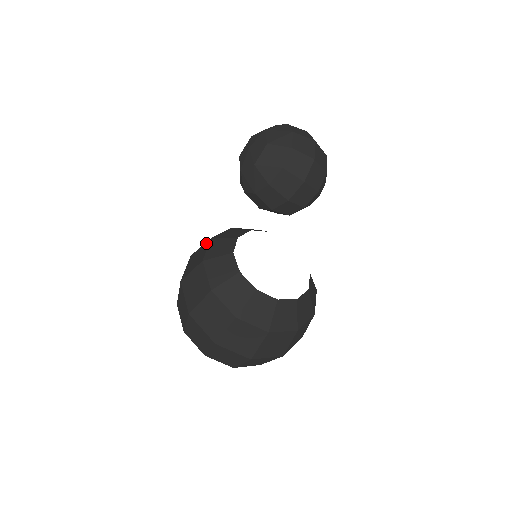
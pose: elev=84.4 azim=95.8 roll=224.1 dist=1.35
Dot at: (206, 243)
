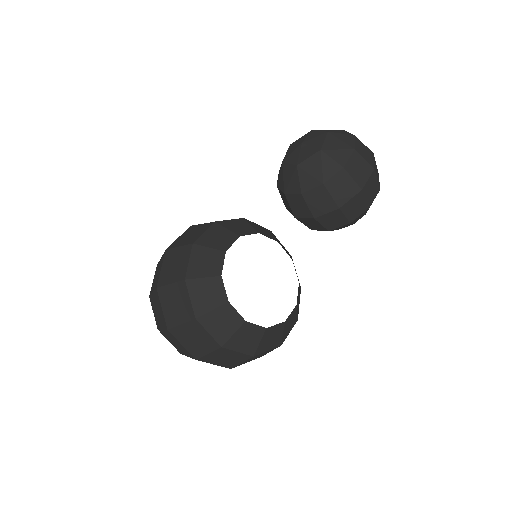
Dot at: (208, 224)
